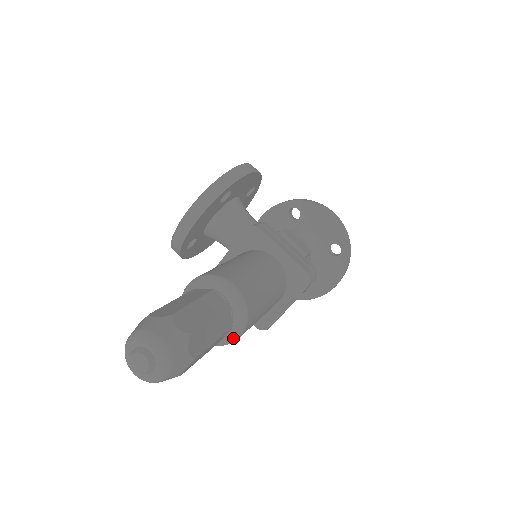
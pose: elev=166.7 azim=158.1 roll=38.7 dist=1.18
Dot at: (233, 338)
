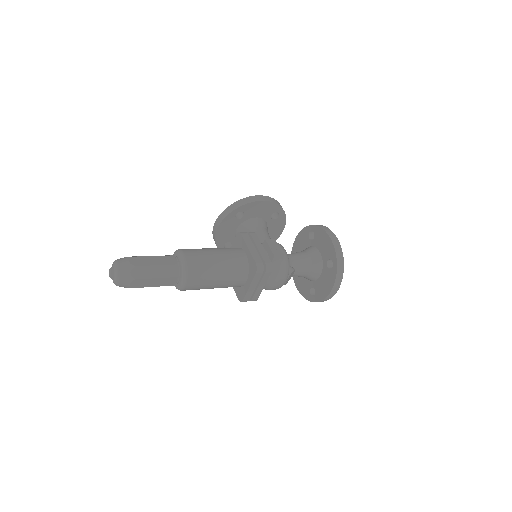
Dot at: (181, 285)
